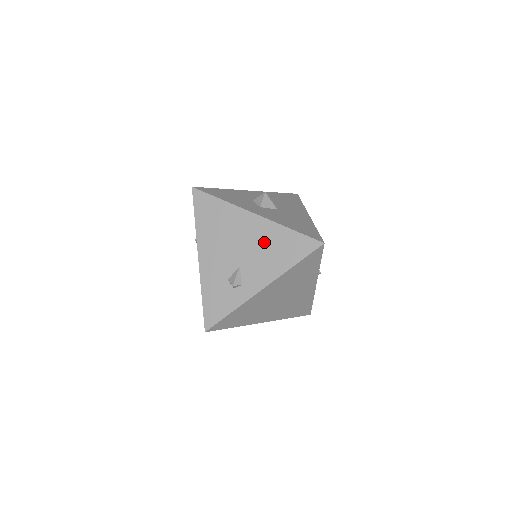
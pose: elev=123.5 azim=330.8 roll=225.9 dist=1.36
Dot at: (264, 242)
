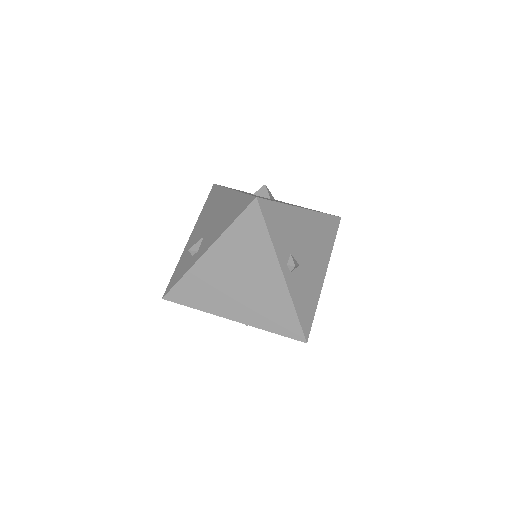
Dot at: (225, 210)
